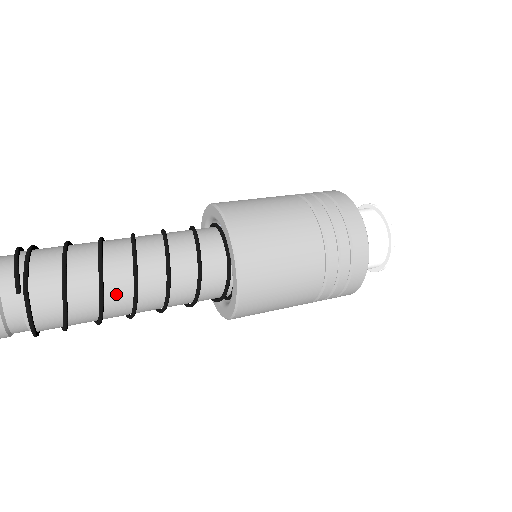
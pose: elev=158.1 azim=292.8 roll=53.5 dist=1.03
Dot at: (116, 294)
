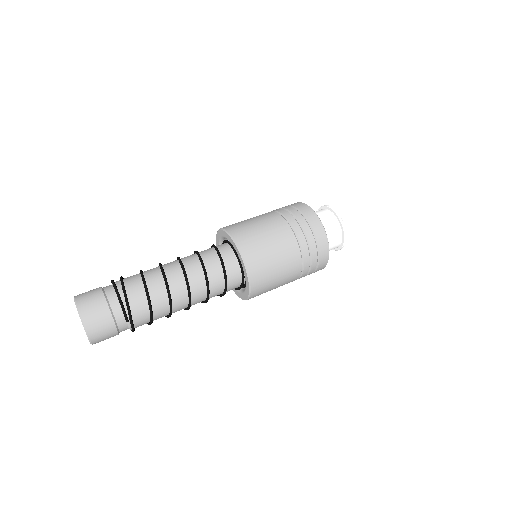
Dot at: (178, 307)
